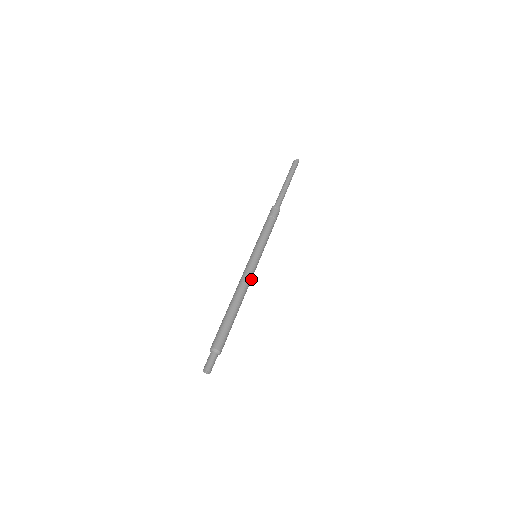
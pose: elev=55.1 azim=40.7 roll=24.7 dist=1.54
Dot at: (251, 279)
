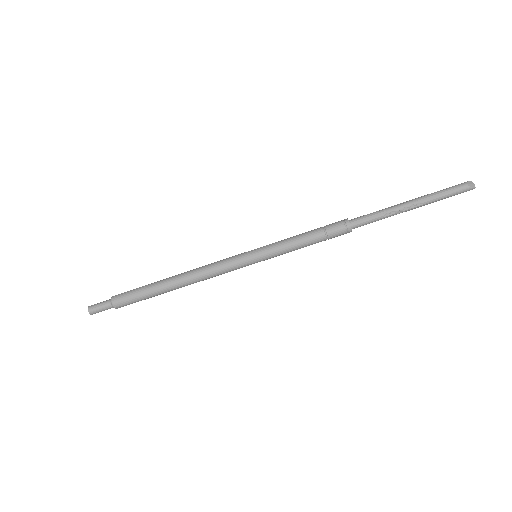
Dot at: (221, 273)
